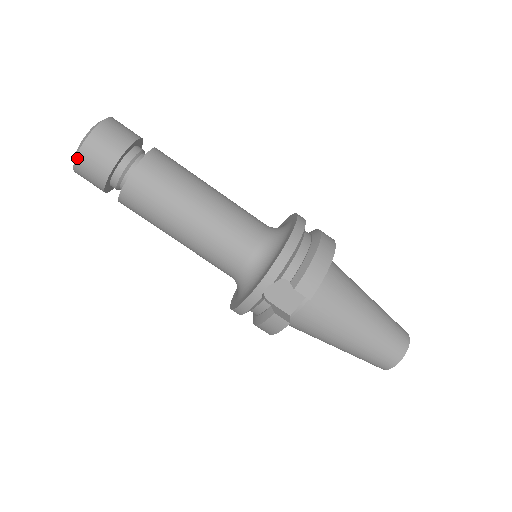
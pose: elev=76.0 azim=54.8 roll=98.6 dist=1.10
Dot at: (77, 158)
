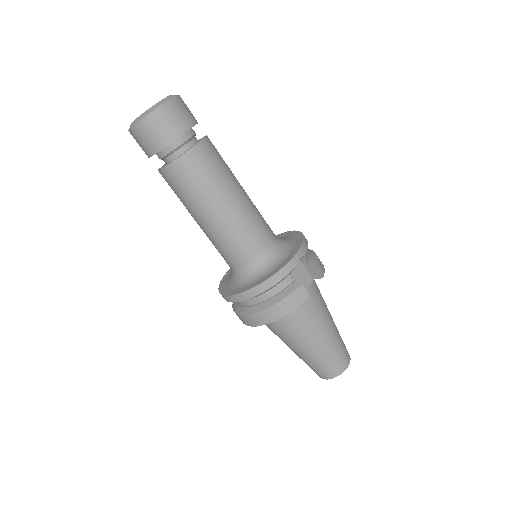
Dot at: (164, 105)
